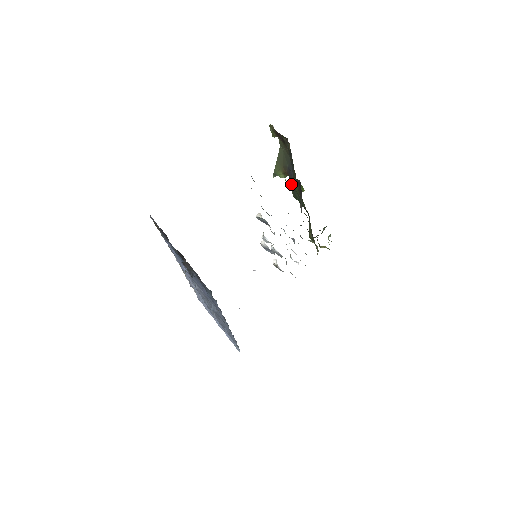
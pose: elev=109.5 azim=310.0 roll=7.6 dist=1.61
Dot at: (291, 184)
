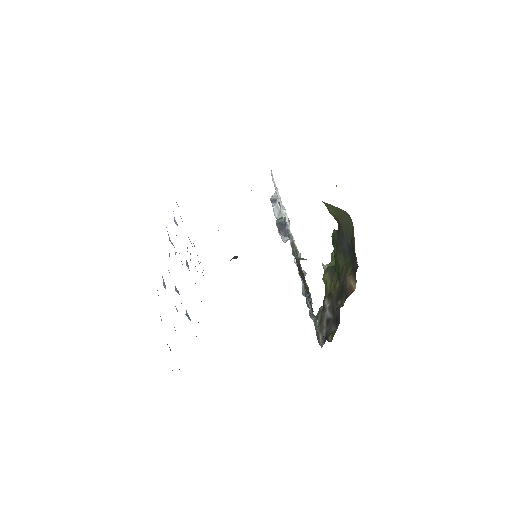
Dot at: (336, 235)
